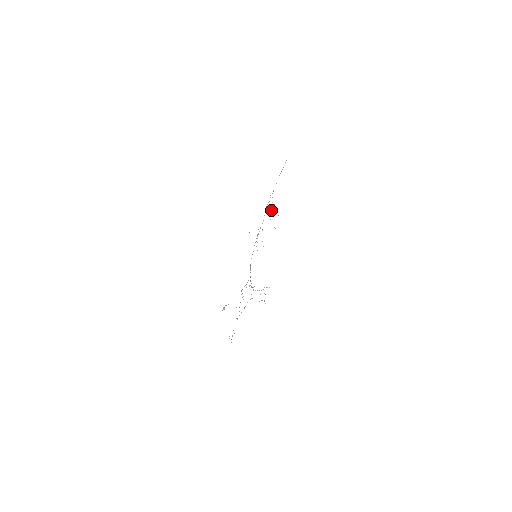
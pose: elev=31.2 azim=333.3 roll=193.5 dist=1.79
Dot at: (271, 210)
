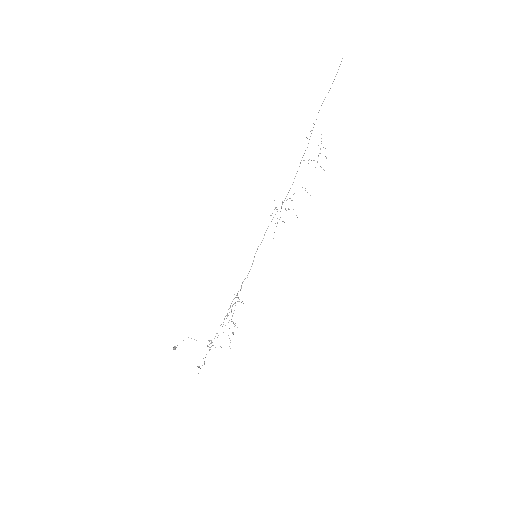
Dot at: occluded
